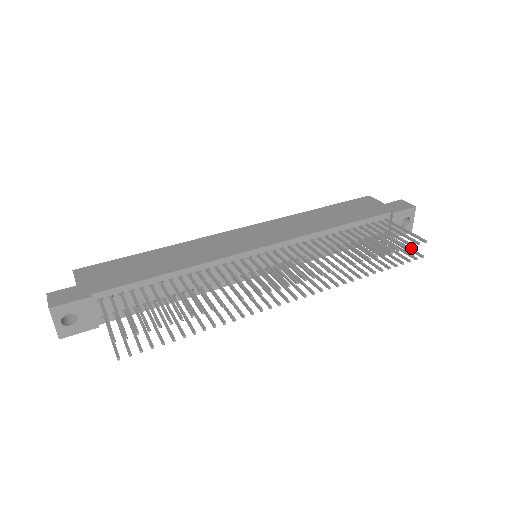
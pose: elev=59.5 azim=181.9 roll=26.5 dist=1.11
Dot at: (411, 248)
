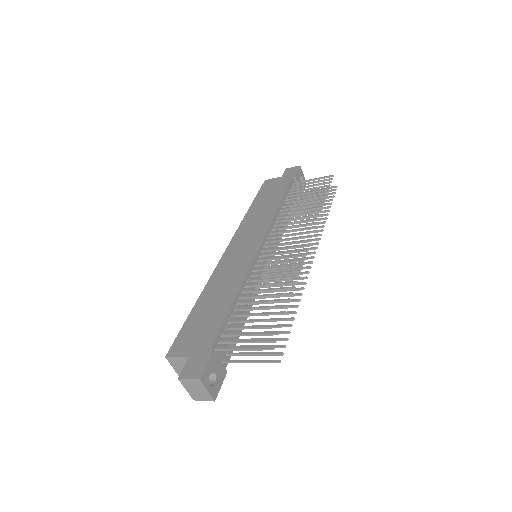
Dot at: (324, 188)
